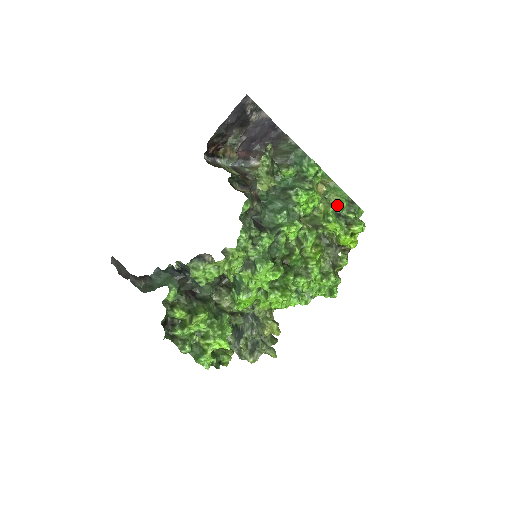
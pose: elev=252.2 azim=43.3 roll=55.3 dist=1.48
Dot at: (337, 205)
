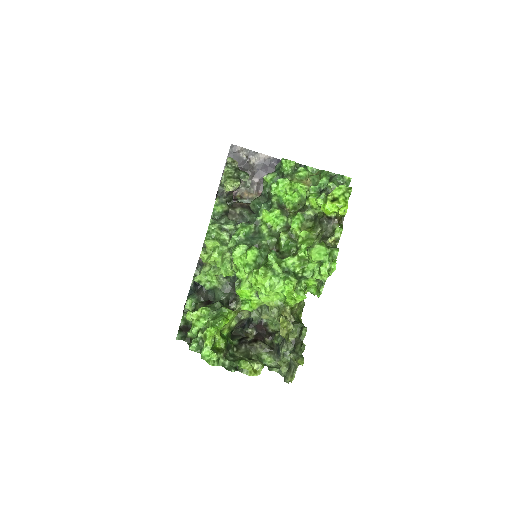
Dot at: (318, 184)
